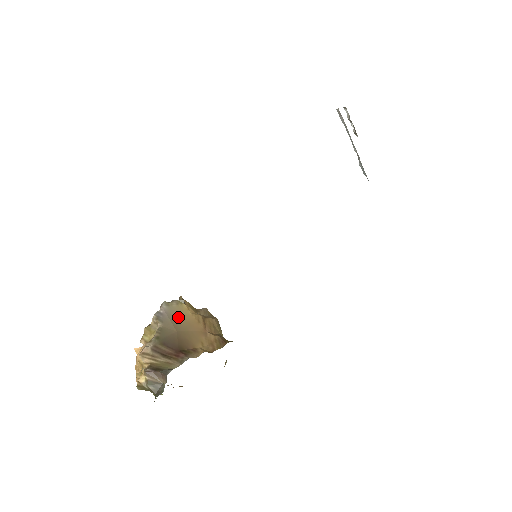
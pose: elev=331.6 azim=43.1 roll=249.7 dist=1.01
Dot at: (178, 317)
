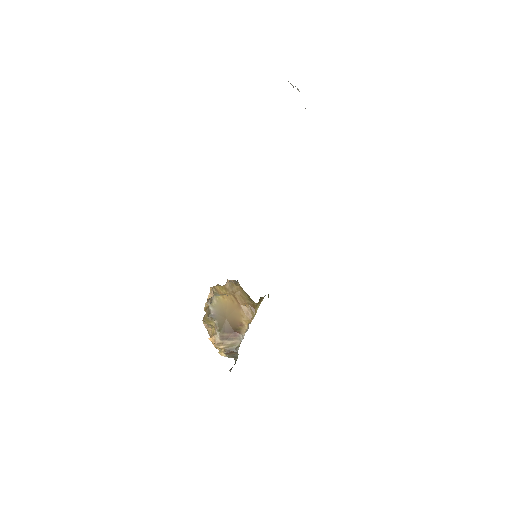
Dot at: (222, 309)
